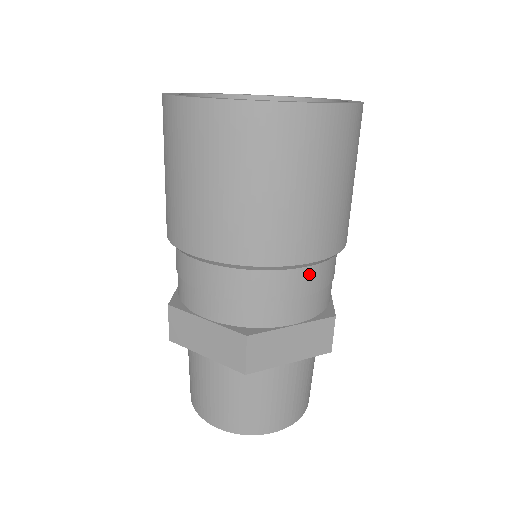
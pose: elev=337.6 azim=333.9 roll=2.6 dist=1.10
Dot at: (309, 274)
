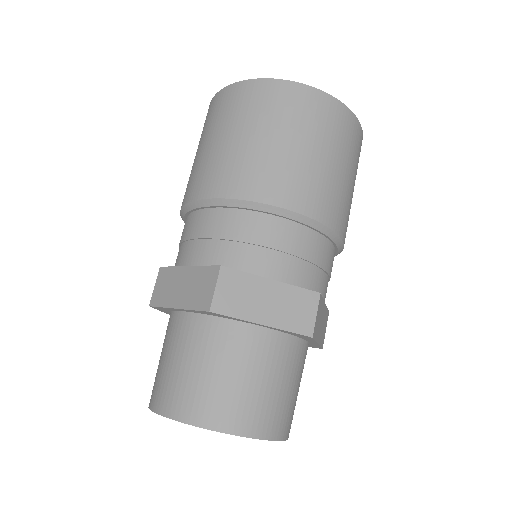
Dot at: occluded
